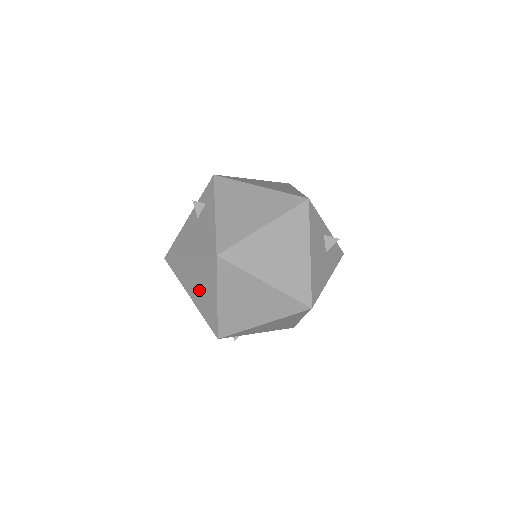
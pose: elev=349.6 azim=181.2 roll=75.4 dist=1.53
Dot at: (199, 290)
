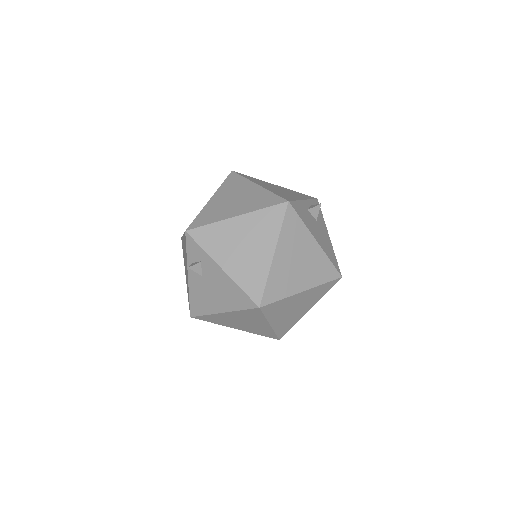
Dot at: (245, 325)
